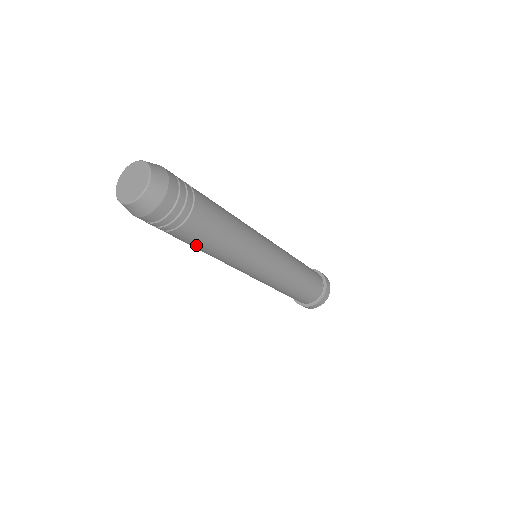
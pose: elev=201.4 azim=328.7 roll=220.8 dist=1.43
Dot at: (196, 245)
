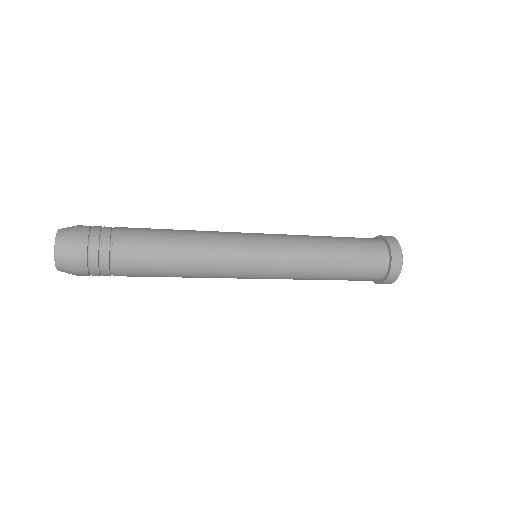
Dot at: (153, 267)
